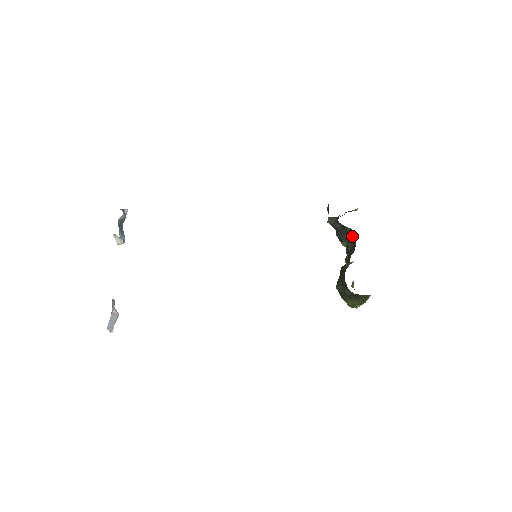
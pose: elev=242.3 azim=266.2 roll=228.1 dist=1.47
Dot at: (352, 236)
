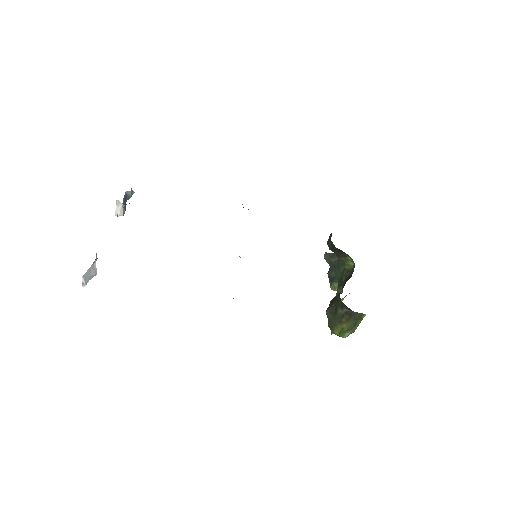
Dot at: (349, 267)
